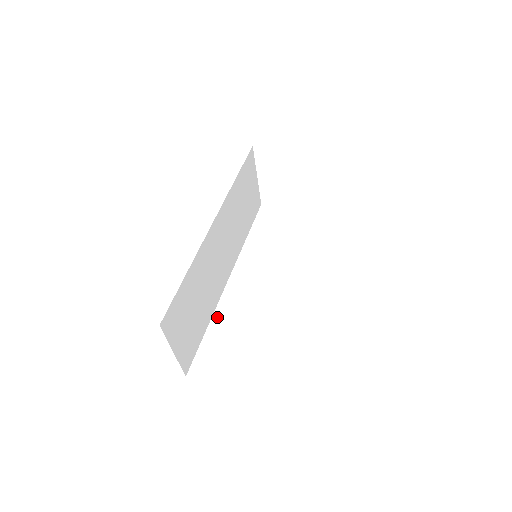
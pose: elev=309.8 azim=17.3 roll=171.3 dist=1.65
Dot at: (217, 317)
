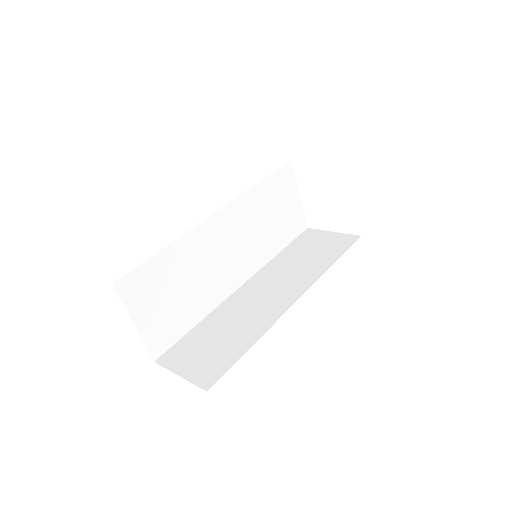
Dot at: (211, 316)
